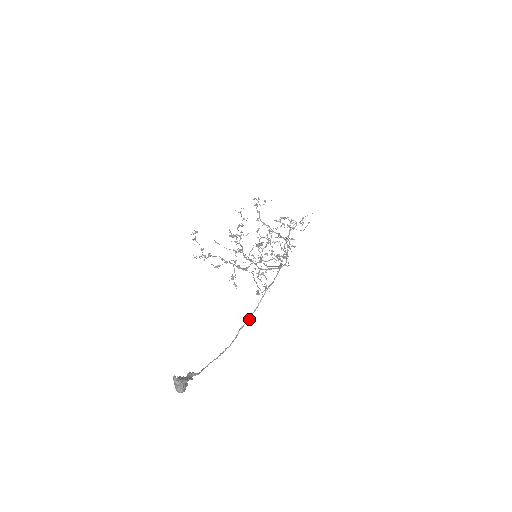
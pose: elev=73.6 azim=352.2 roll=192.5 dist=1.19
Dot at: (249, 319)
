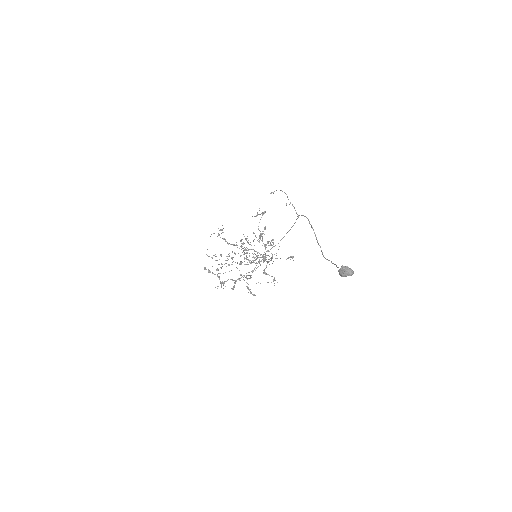
Dot at: (320, 247)
